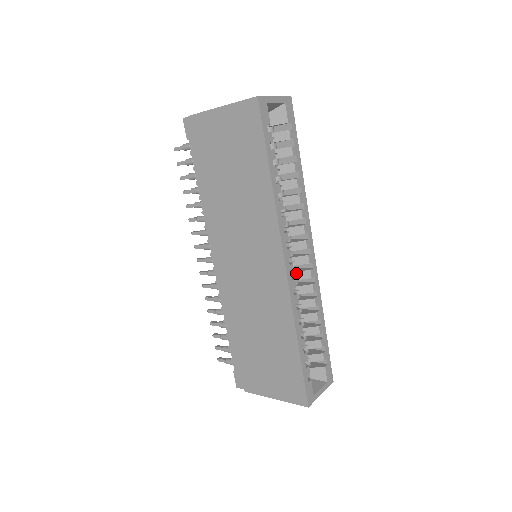
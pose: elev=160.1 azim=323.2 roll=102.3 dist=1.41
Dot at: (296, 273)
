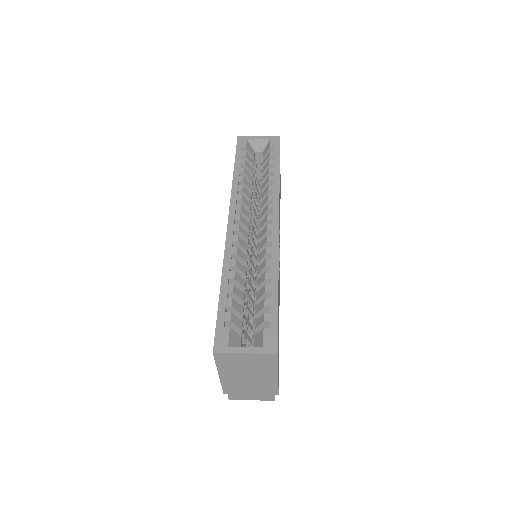
Dot at: (260, 245)
